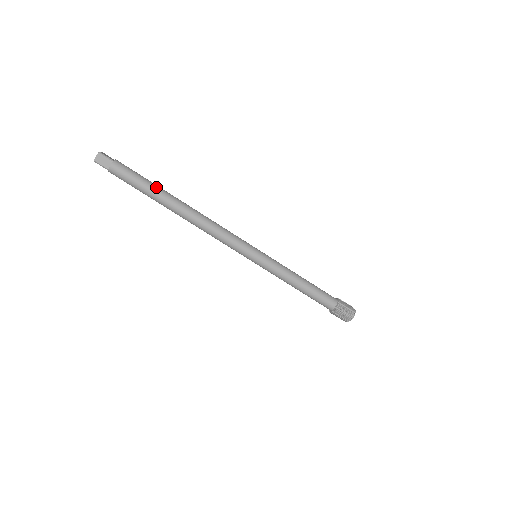
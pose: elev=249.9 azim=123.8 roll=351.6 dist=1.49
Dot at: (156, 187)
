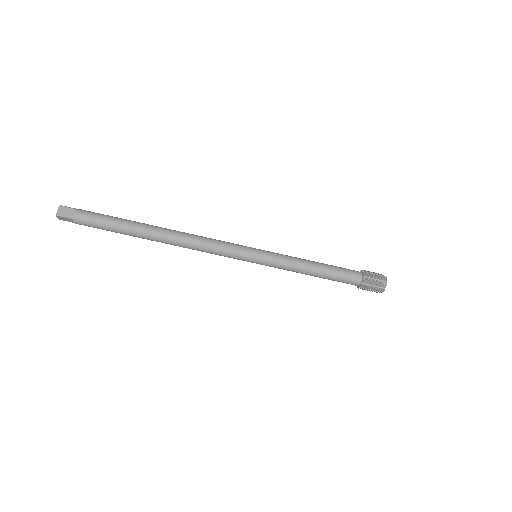
Dot at: (128, 220)
